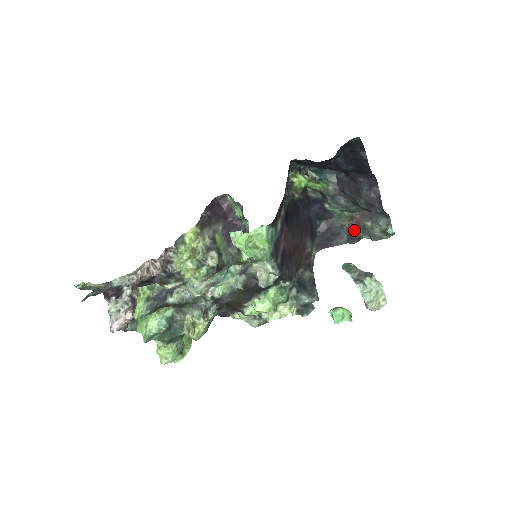
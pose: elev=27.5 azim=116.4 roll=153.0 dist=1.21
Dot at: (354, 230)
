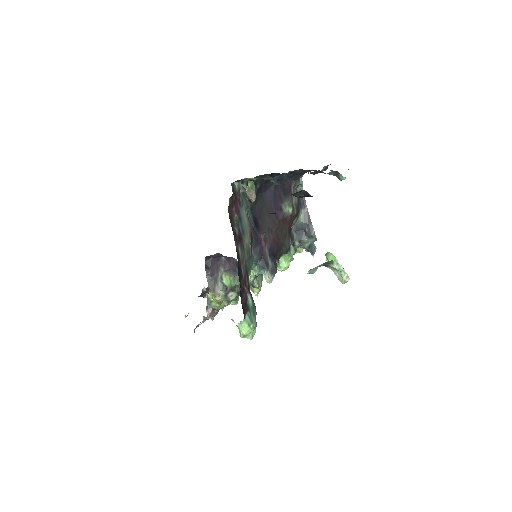
Dot at: (316, 173)
